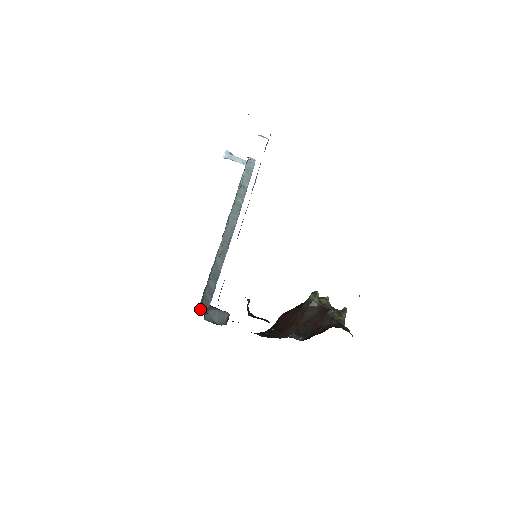
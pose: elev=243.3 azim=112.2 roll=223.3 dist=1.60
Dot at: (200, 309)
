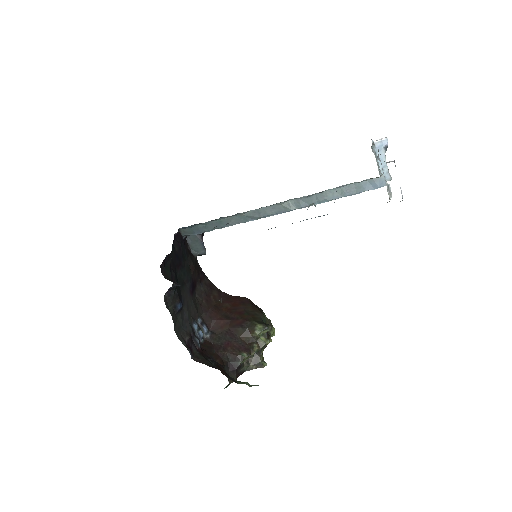
Dot at: (182, 229)
